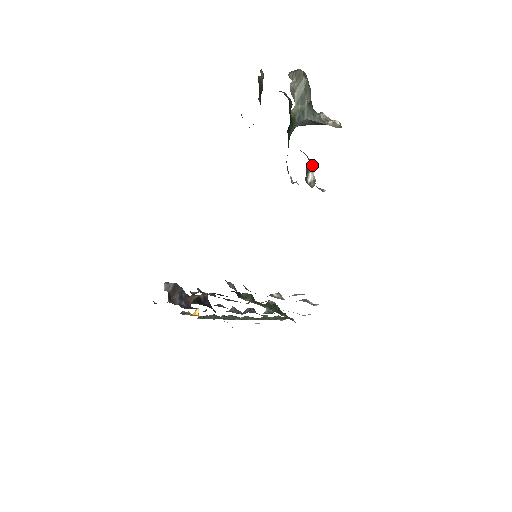
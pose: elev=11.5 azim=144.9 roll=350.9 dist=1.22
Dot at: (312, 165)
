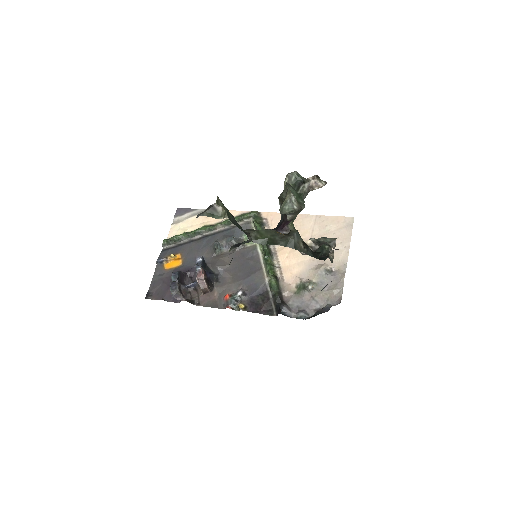
Dot at: (329, 247)
